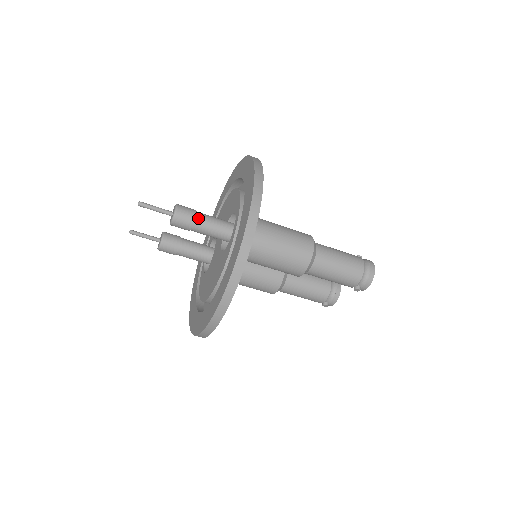
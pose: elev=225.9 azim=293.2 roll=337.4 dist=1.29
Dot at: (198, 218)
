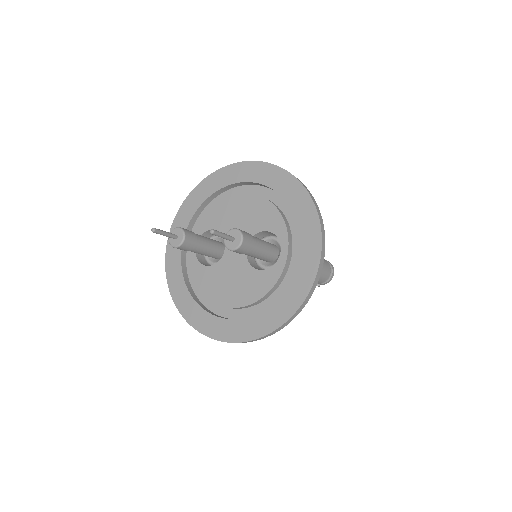
Dot at: (254, 245)
